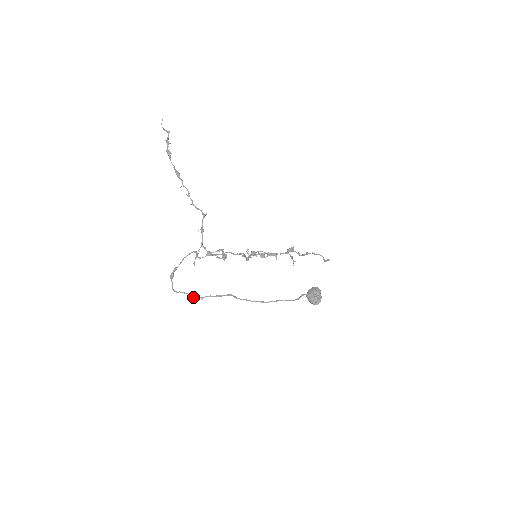
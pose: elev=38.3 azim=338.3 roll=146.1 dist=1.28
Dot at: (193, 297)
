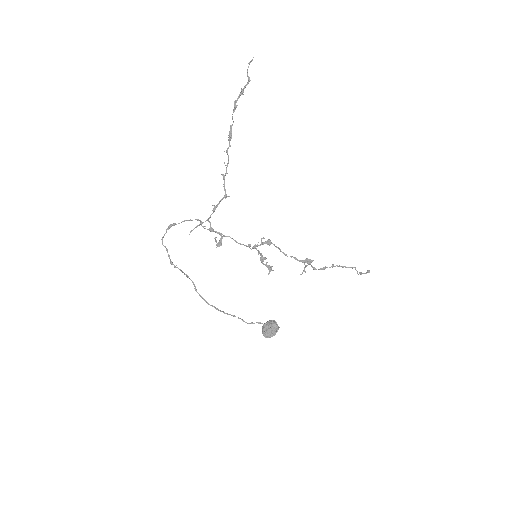
Dot at: (170, 260)
